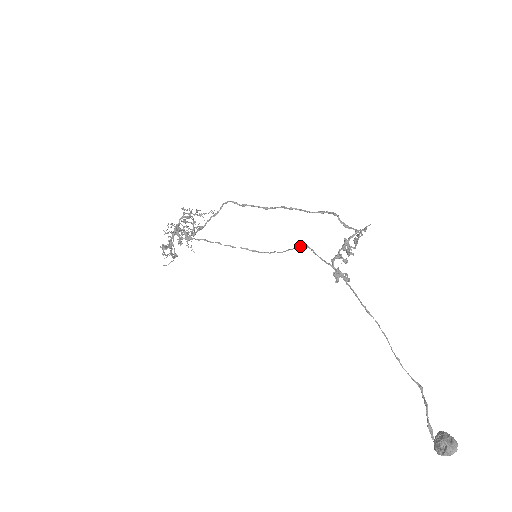
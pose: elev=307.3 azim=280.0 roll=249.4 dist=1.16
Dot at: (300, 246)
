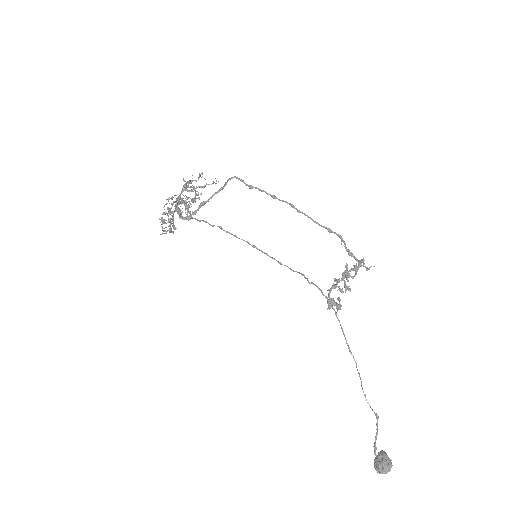
Dot at: (301, 274)
